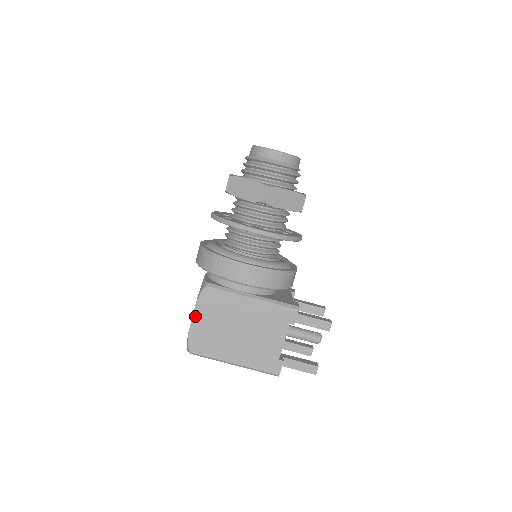
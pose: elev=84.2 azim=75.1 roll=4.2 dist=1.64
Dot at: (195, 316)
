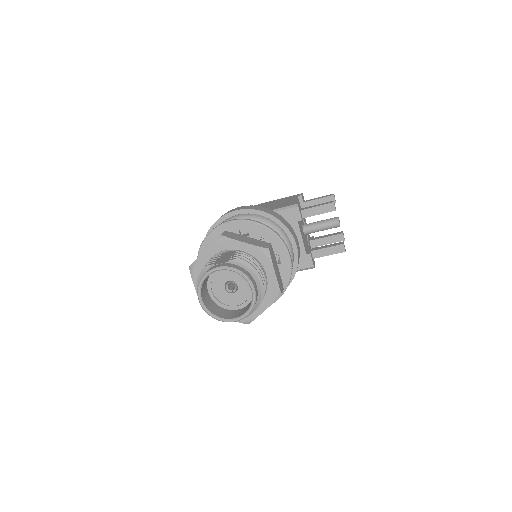
Dot at: occluded
